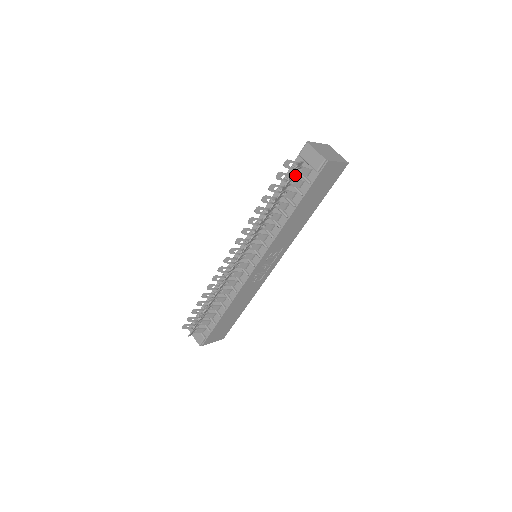
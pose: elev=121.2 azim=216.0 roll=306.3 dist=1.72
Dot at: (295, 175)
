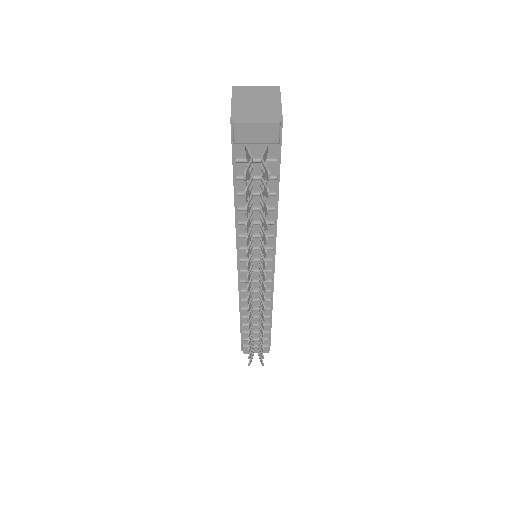
Dot at: occluded
